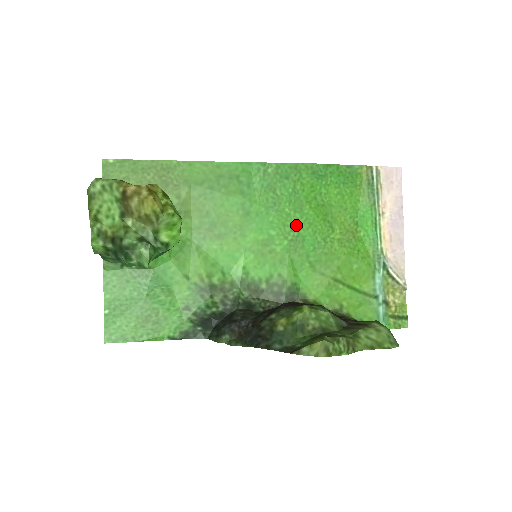
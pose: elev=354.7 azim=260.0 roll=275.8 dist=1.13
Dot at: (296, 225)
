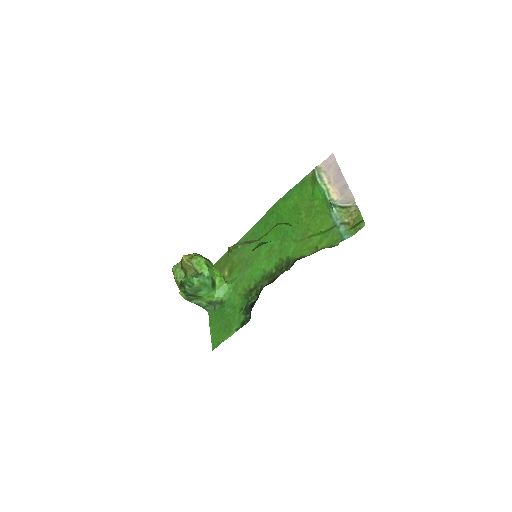
Dot at: (282, 229)
